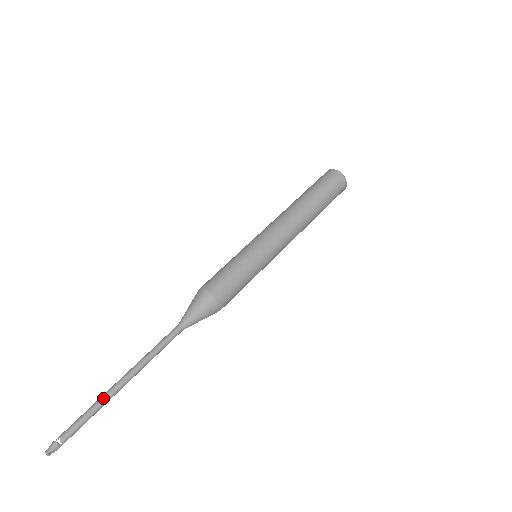
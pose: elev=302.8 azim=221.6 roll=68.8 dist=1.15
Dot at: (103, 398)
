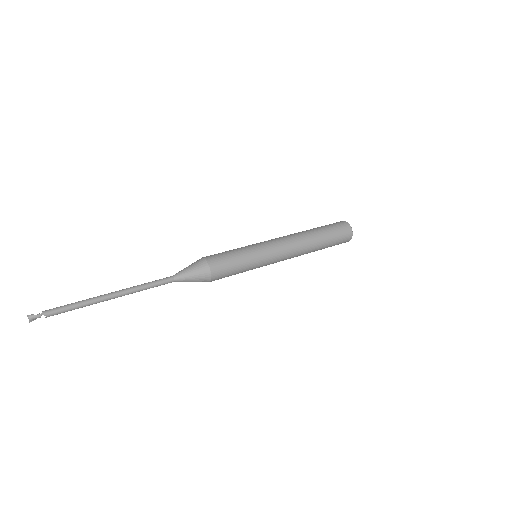
Dot at: (90, 299)
